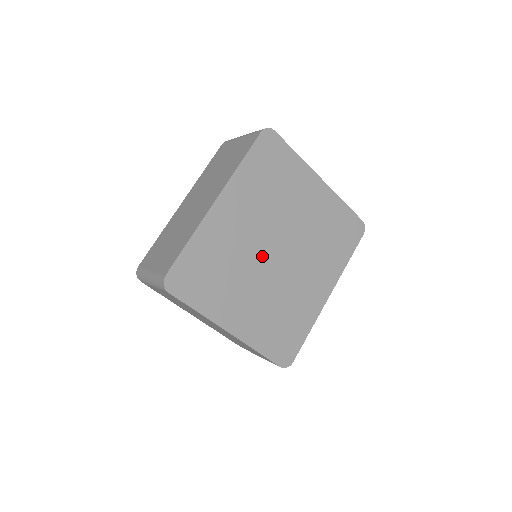
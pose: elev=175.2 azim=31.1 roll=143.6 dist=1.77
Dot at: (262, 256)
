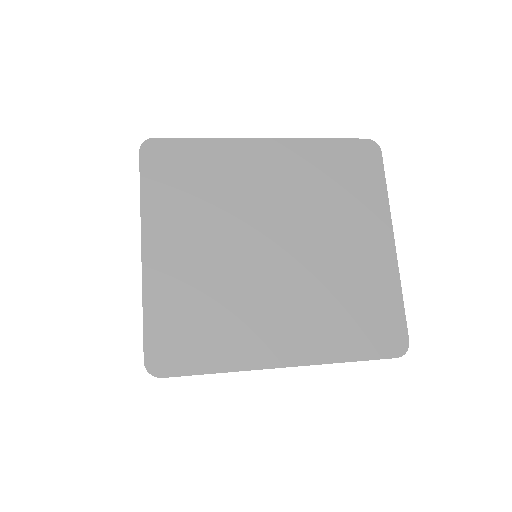
Dot at: (255, 230)
